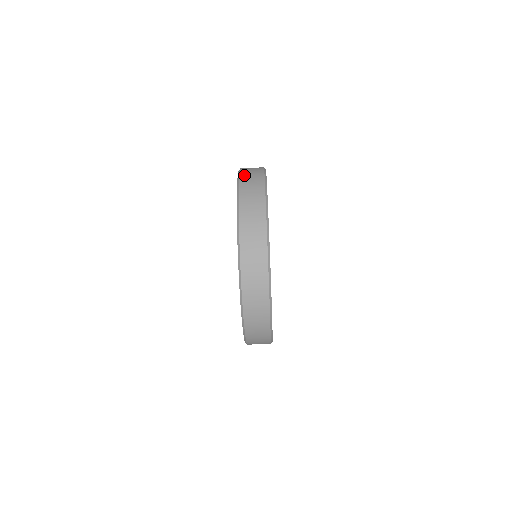
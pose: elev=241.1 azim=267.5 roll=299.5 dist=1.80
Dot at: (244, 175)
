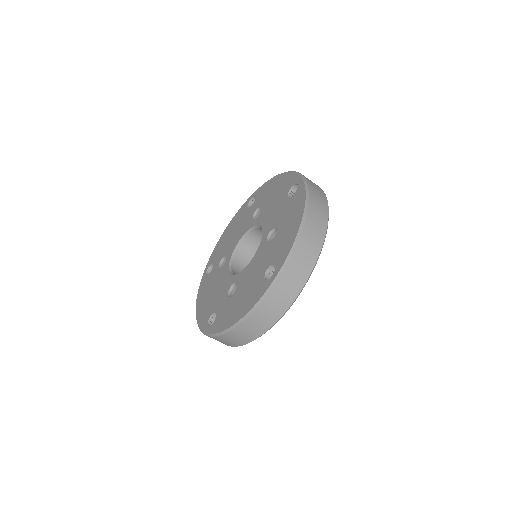
Dot at: (285, 278)
